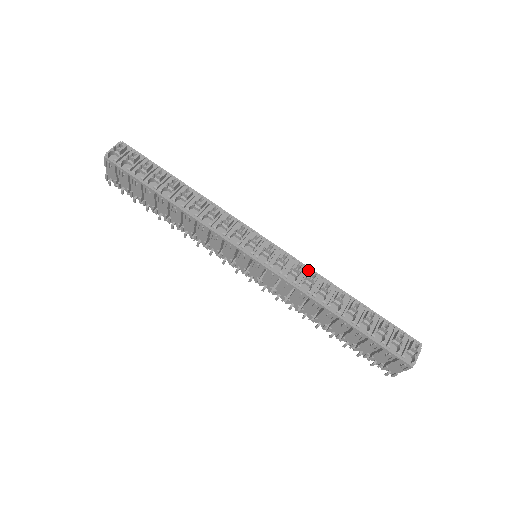
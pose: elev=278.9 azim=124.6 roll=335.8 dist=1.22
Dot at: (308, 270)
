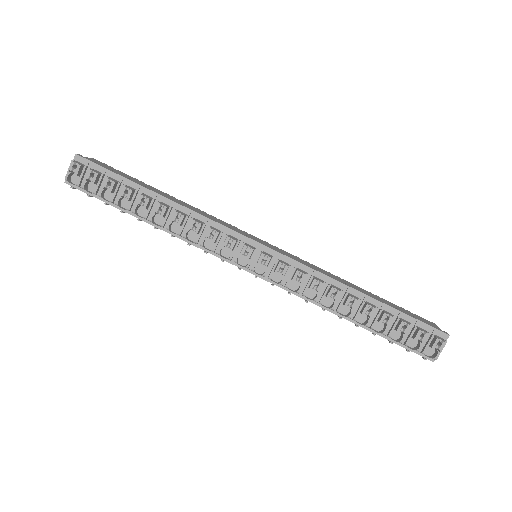
Dot at: (312, 273)
